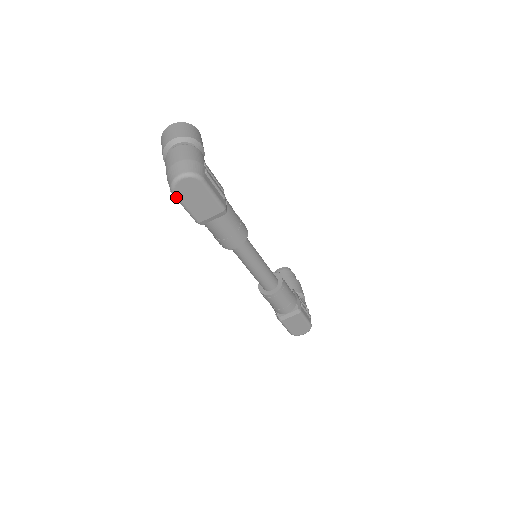
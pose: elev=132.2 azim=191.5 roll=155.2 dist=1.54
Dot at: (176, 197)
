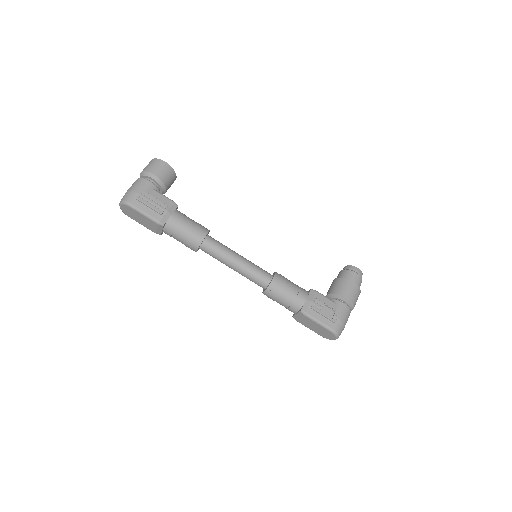
Dot at: occluded
